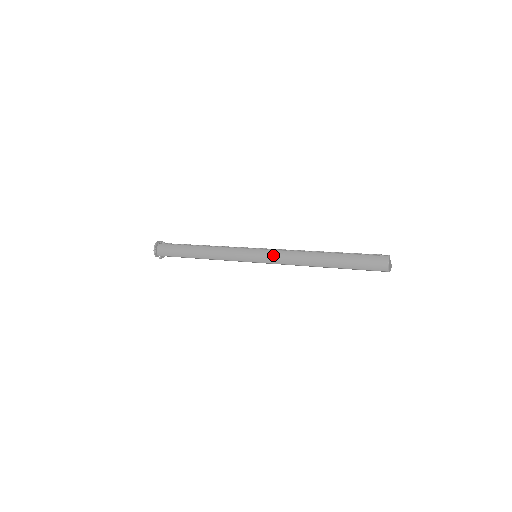
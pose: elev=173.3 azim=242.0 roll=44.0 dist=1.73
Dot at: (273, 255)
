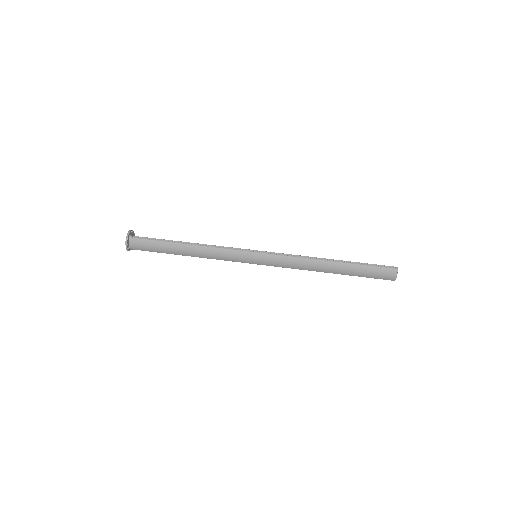
Dot at: (279, 261)
